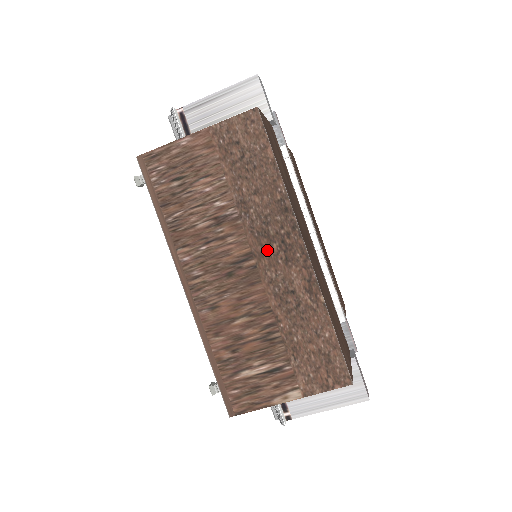
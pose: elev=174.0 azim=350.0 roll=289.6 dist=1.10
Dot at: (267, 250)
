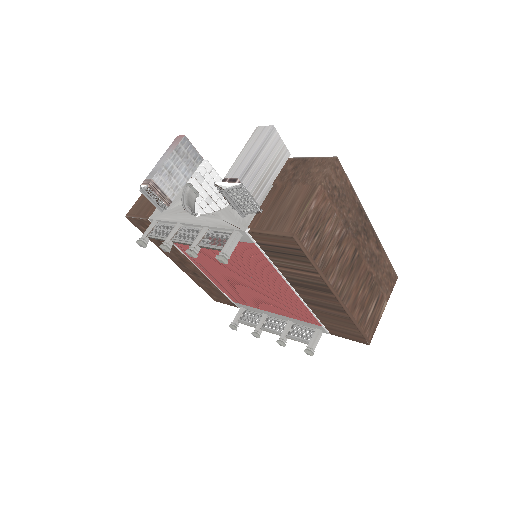
Dot at: (361, 241)
